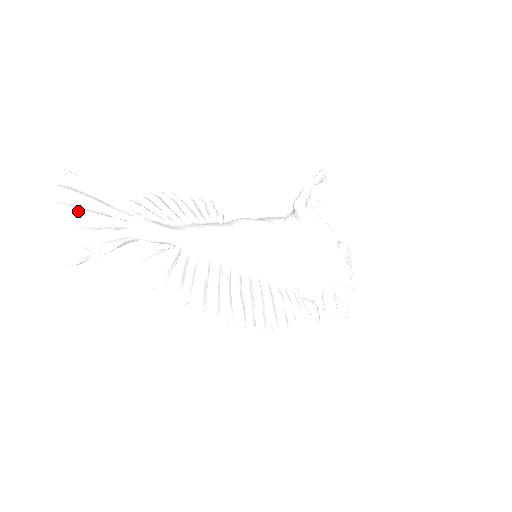
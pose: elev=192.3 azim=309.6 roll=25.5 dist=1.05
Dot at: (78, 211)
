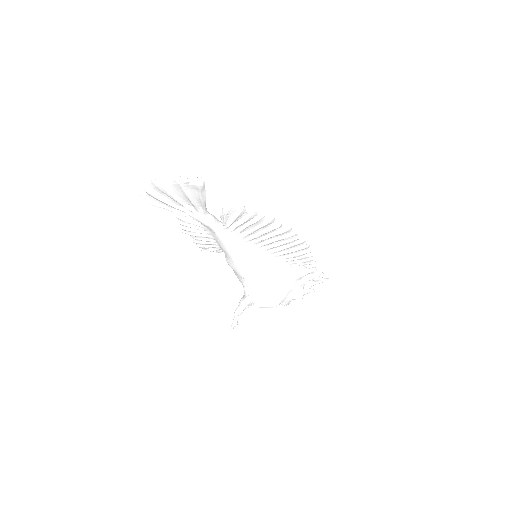
Dot at: occluded
